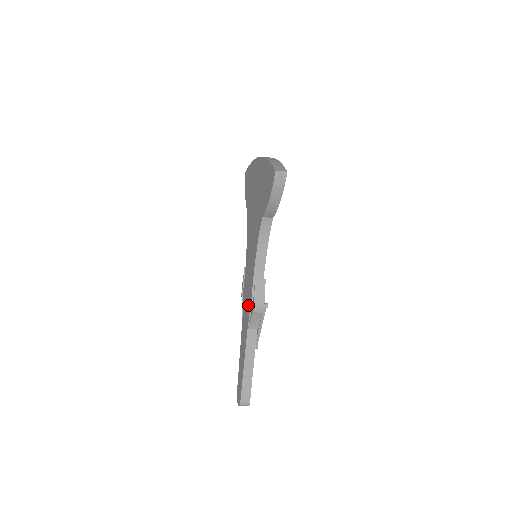
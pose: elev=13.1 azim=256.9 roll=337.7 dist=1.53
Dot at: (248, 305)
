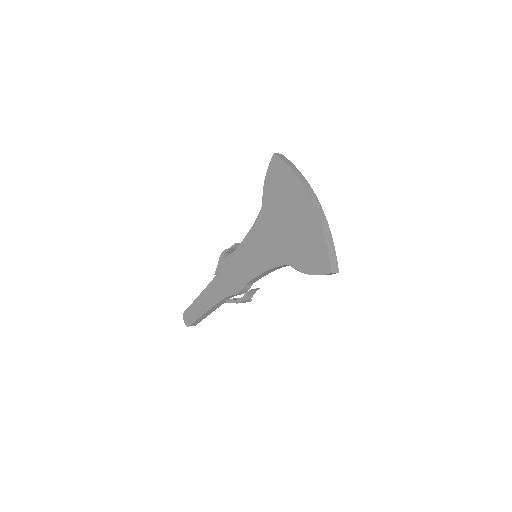
Dot at: (231, 286)
